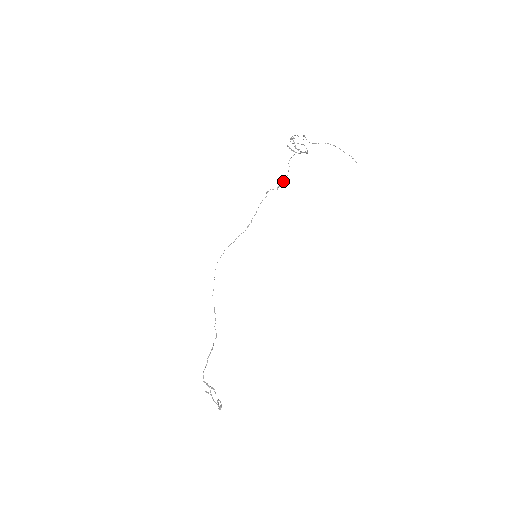
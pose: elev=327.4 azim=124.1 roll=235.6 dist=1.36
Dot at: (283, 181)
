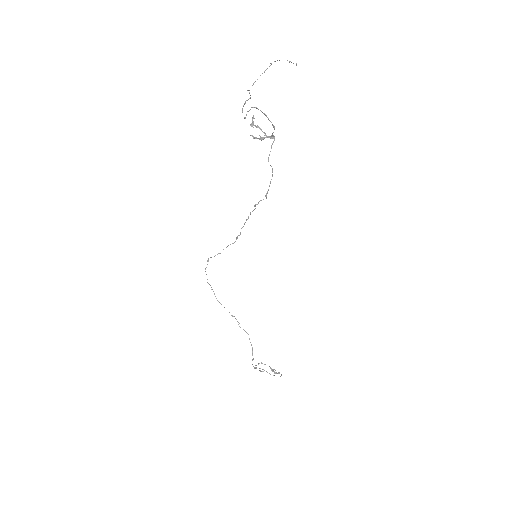
Dot at: (269, 185)
